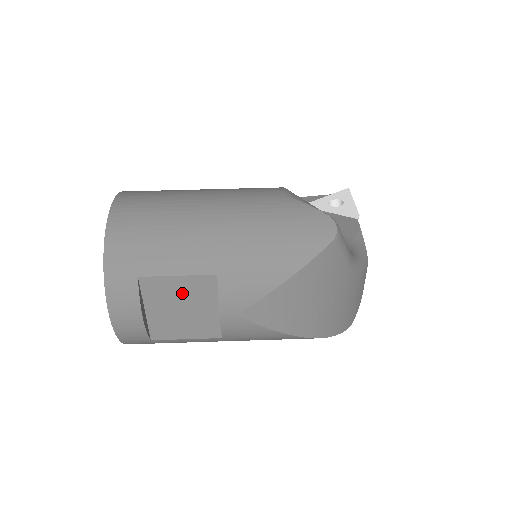
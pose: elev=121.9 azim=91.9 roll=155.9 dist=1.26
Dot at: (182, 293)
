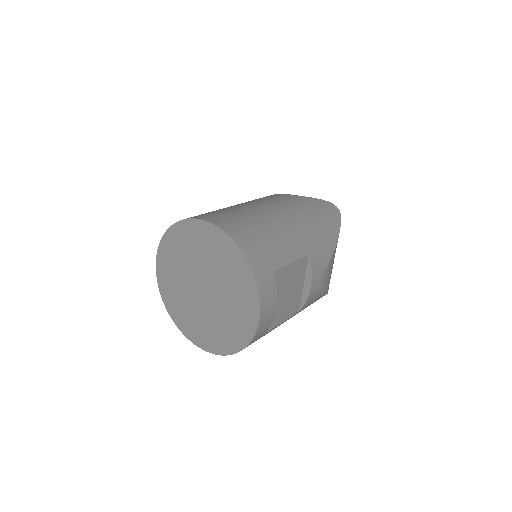
Dot at: (290, 278)
